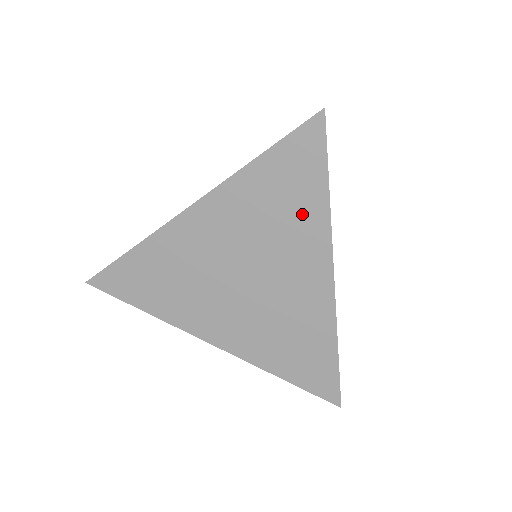
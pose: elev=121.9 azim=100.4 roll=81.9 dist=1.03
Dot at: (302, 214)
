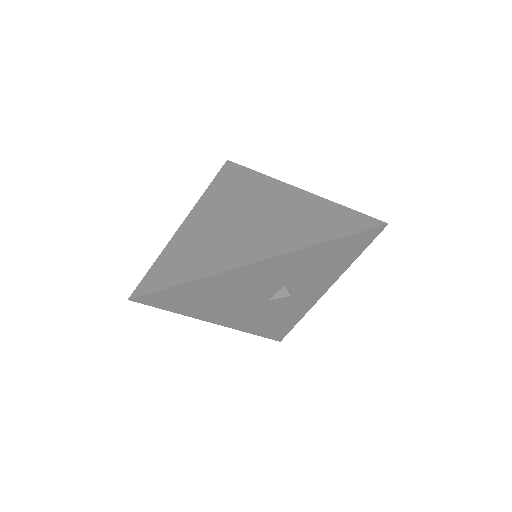
Dot at: (251, 183)
